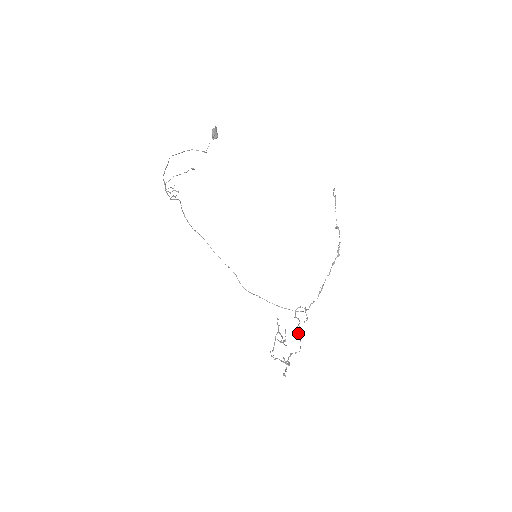
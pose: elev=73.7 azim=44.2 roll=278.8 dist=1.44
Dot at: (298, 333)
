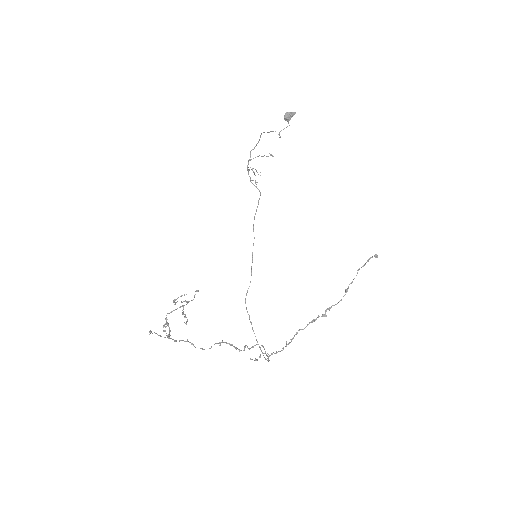
Dot at: (219, 342)
